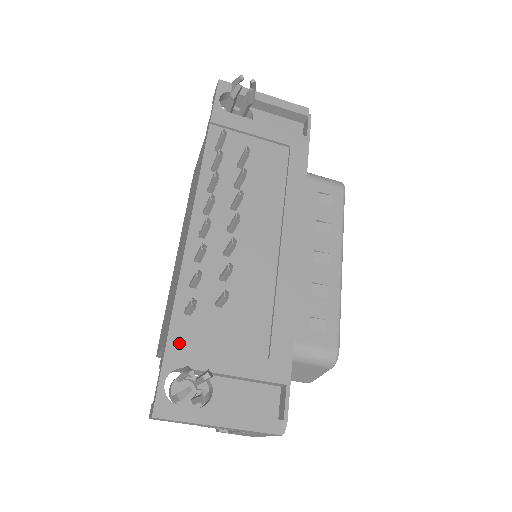
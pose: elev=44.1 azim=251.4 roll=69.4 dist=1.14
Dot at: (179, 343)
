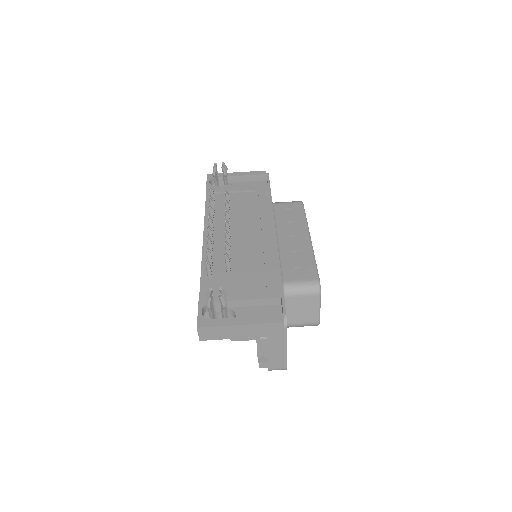
Dot at: (207, 291)
